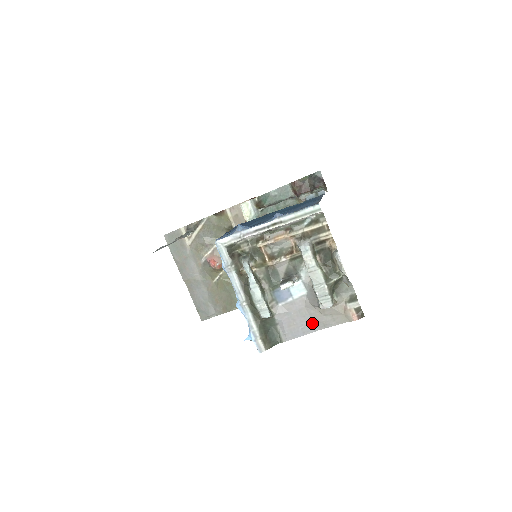
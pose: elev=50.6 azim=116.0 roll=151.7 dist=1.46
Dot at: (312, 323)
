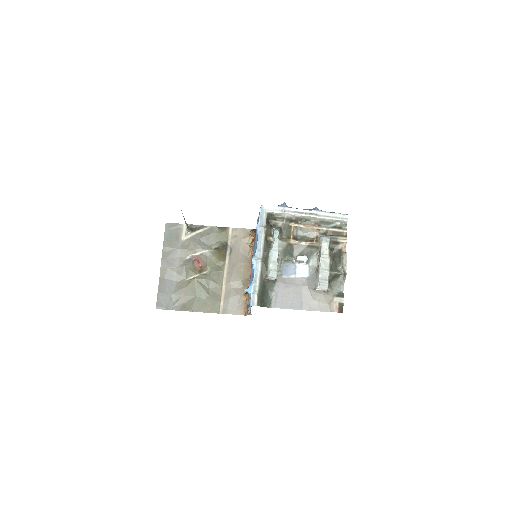
Dot at: (301, 302)
